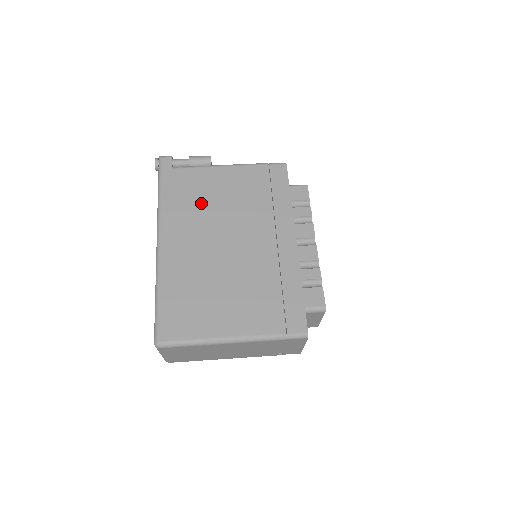
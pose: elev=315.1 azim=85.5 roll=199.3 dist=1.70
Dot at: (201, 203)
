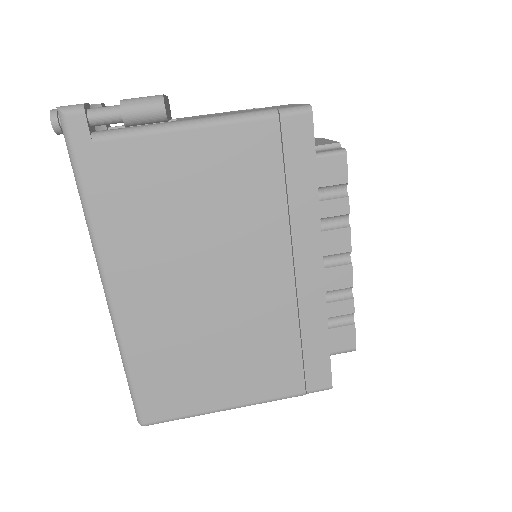
Dot at: (164, 214)
